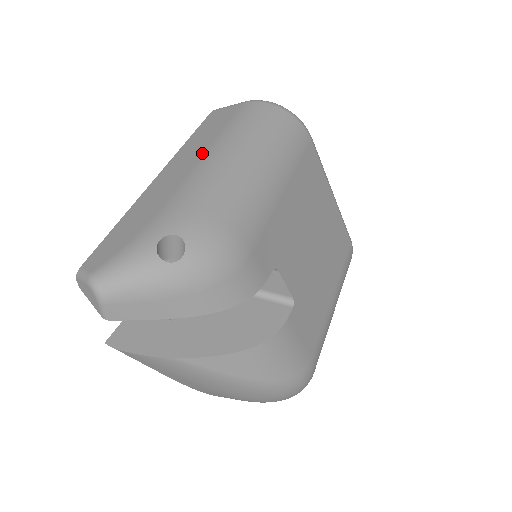
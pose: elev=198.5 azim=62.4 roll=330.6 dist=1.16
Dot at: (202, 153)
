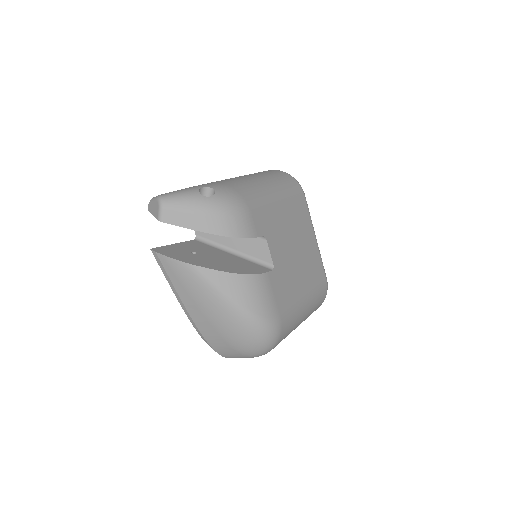
Dot at: occluded
